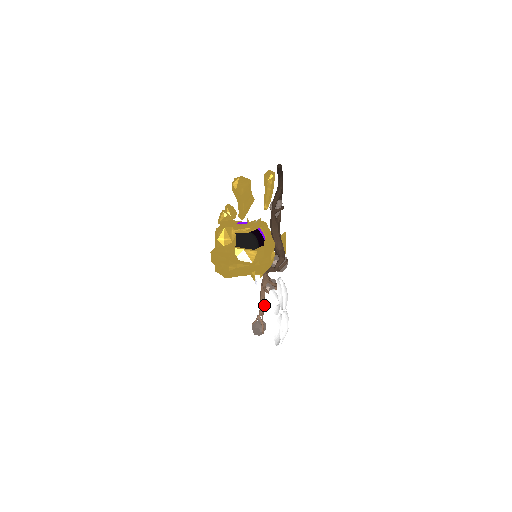
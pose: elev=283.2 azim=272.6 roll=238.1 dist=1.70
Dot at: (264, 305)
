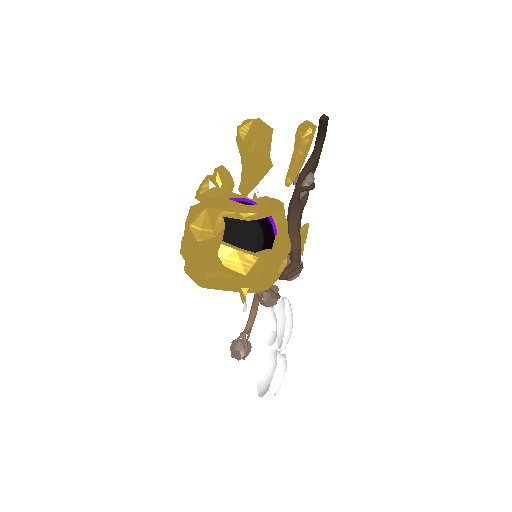
Dot at: (254, 319)
